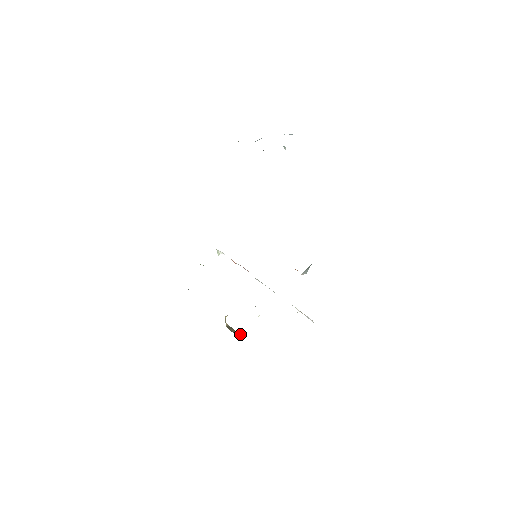
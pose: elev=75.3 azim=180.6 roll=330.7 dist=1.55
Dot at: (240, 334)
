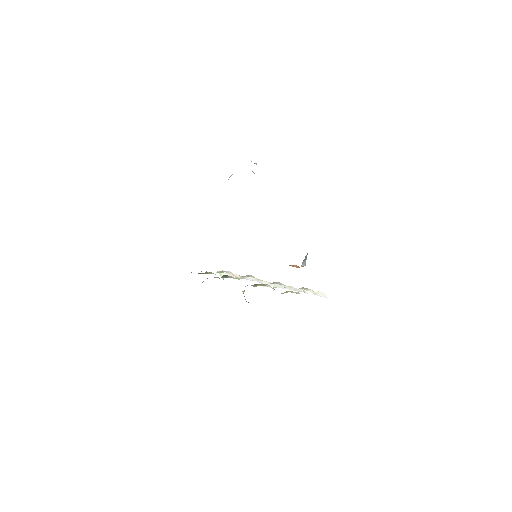
Dot at: occluded
